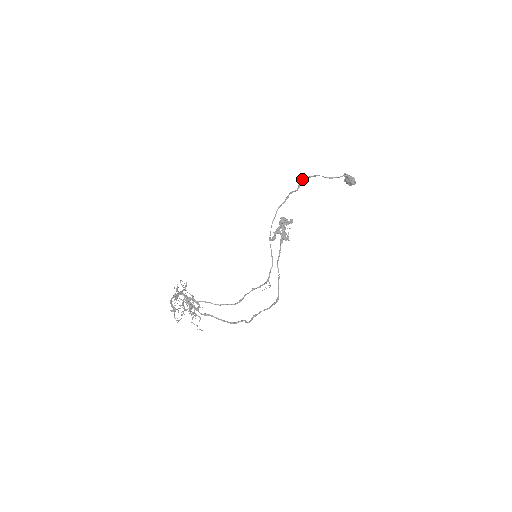
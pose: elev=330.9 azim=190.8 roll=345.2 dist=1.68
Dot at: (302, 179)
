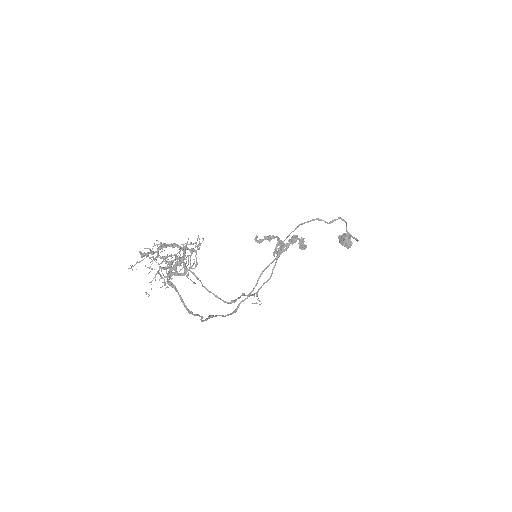
Dot at: (339, 217)
